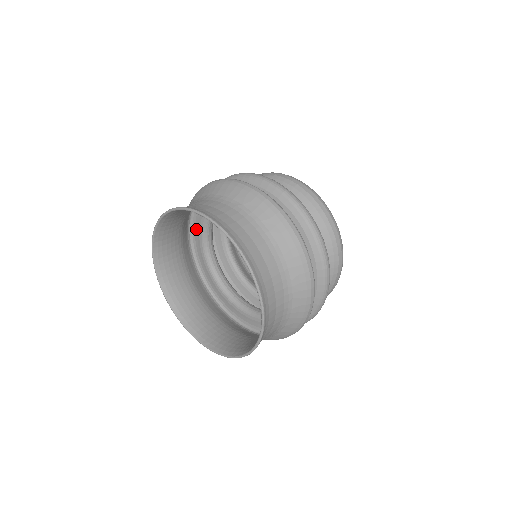
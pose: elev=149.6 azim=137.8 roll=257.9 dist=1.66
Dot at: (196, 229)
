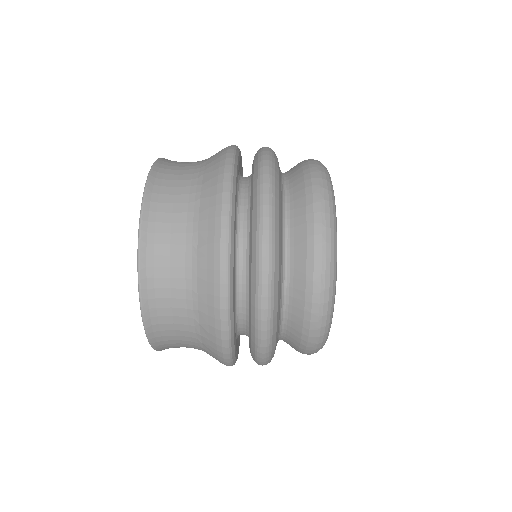
Dot at: occluded
